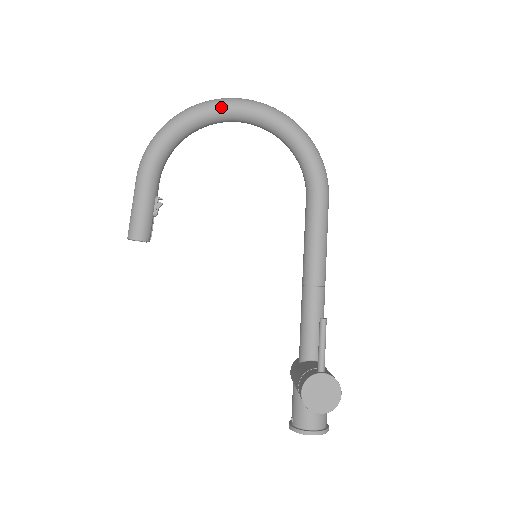
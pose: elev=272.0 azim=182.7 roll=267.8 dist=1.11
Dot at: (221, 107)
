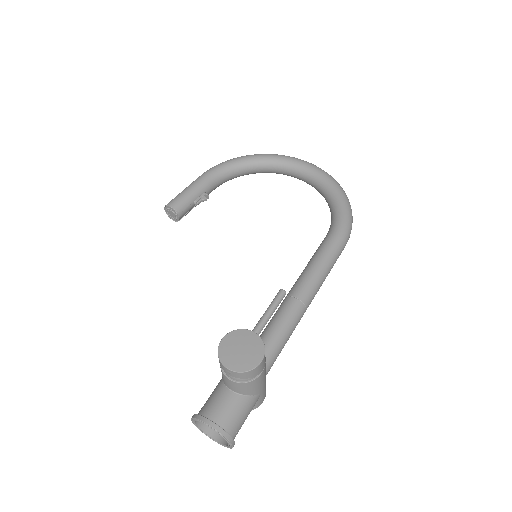
Dot at: (288, 159)
